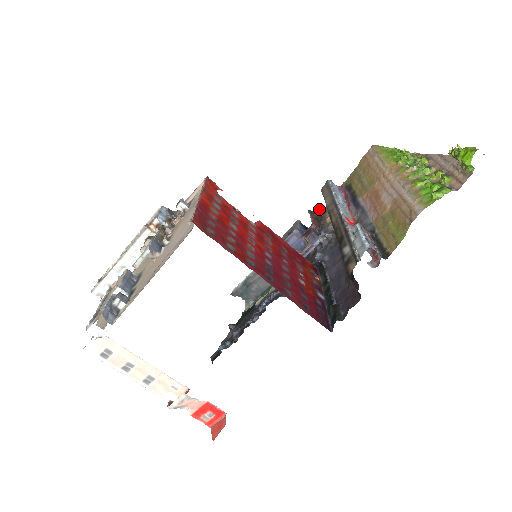
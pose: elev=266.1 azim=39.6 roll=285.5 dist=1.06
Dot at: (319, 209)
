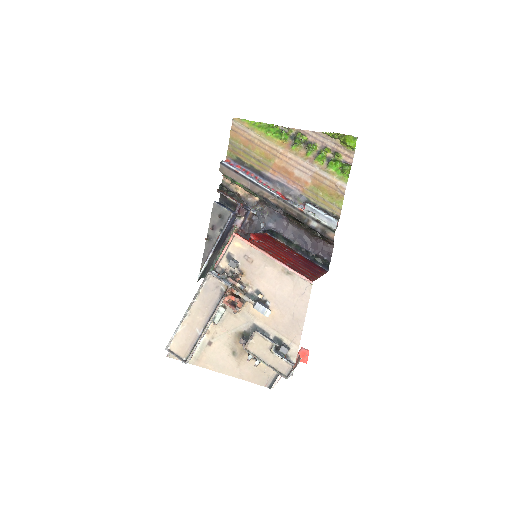
Dot at: (221, 185)
